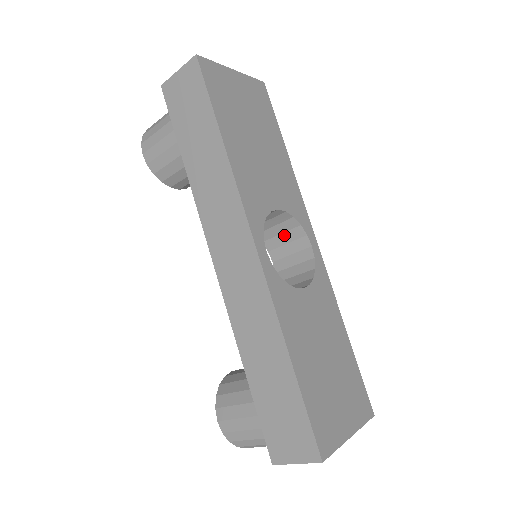
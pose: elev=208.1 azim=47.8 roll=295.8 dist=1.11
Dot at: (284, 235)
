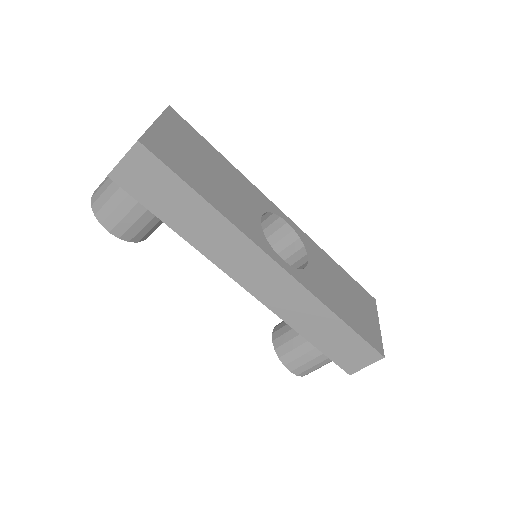
Dot at: (261, 225)
